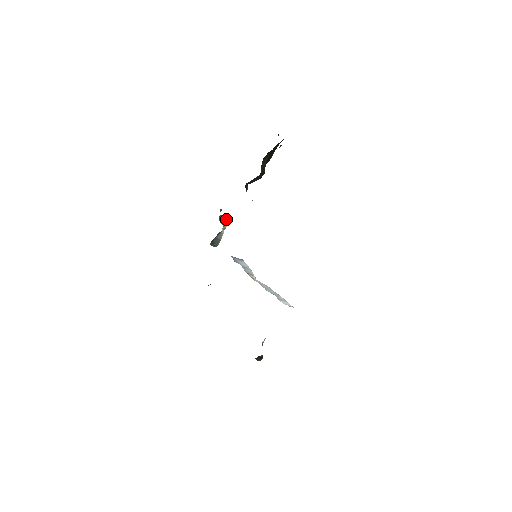
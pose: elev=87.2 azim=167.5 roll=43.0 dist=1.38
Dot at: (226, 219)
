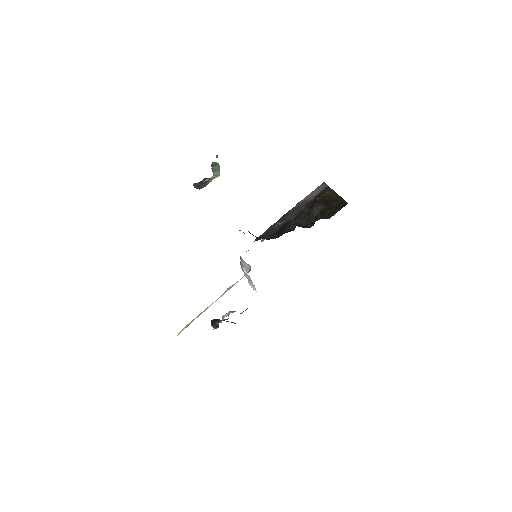
Dot at: (219, 170)
